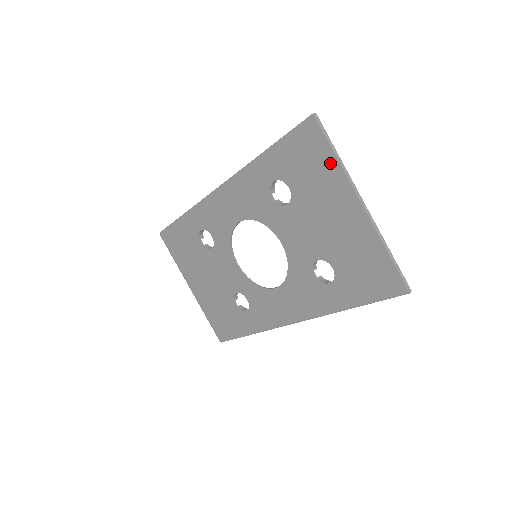
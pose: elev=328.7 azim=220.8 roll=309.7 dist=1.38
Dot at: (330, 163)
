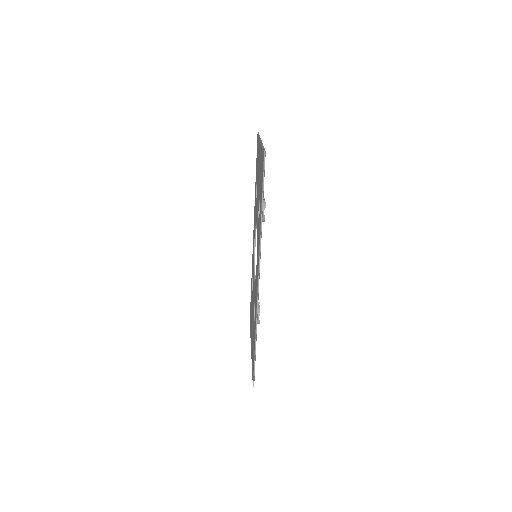
Dot at: (258, 144)
